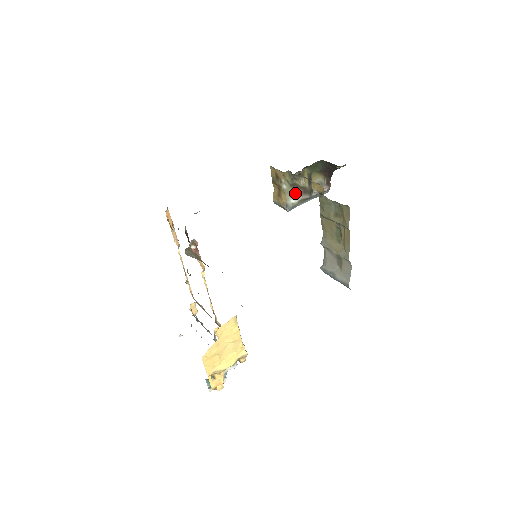
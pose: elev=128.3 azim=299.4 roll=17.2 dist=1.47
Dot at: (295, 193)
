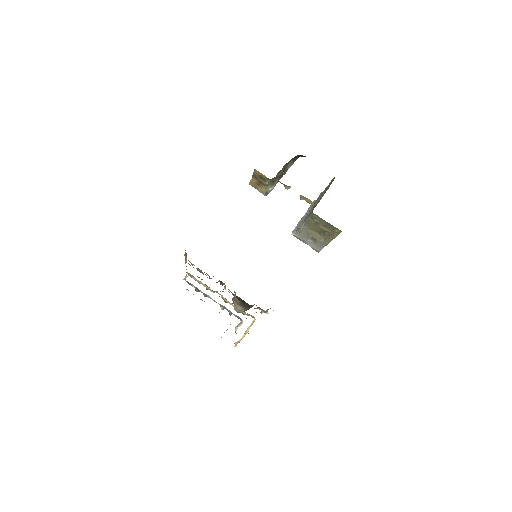
Dot at: (273, 183)
